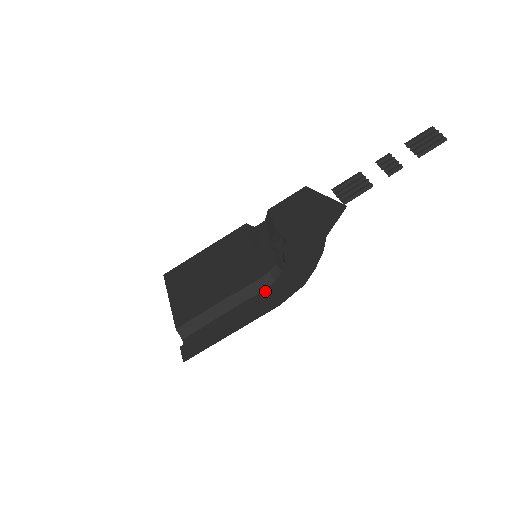
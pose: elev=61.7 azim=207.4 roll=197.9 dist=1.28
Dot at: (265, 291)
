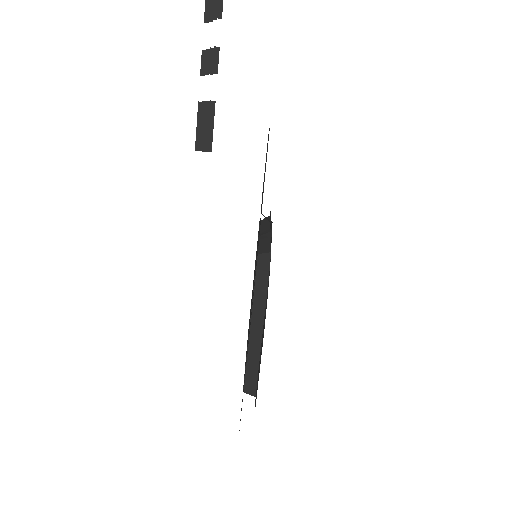
Dot at: (267, 290)
